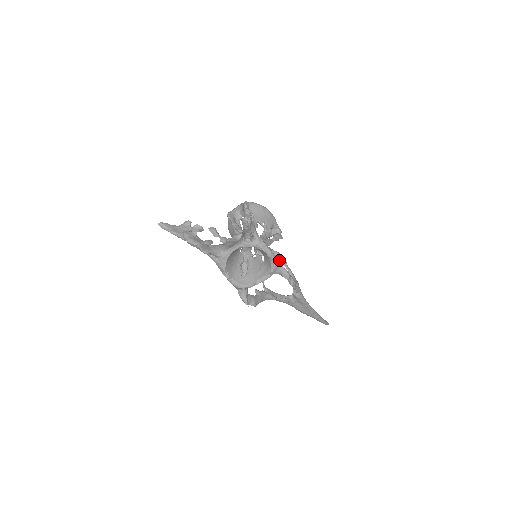
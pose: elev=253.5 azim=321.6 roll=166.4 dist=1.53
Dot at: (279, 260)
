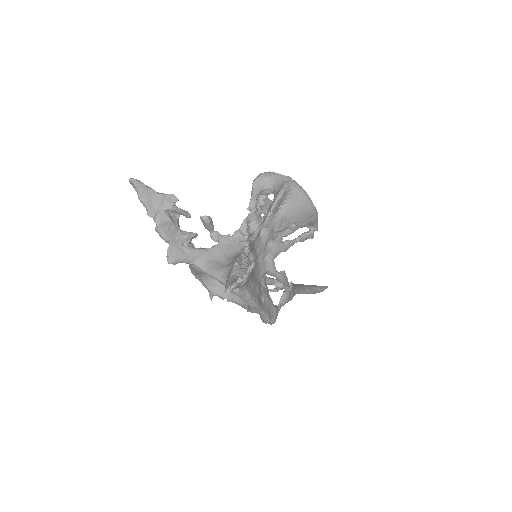
Dot at: (279, 280)
